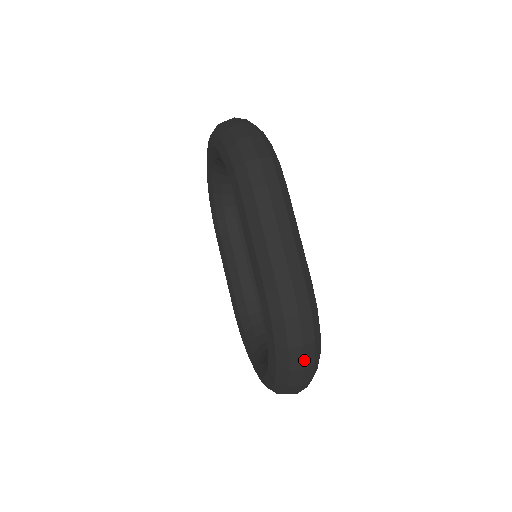
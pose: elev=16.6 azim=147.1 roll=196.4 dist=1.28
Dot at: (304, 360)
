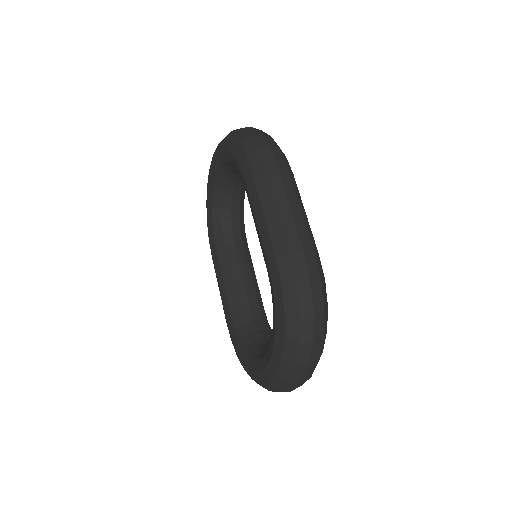
Dot at: (314, 330)
